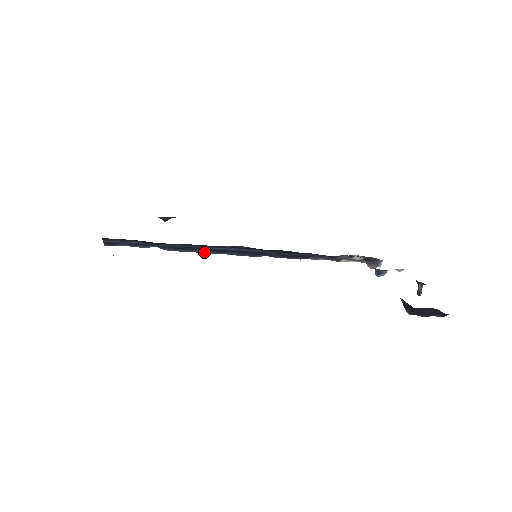
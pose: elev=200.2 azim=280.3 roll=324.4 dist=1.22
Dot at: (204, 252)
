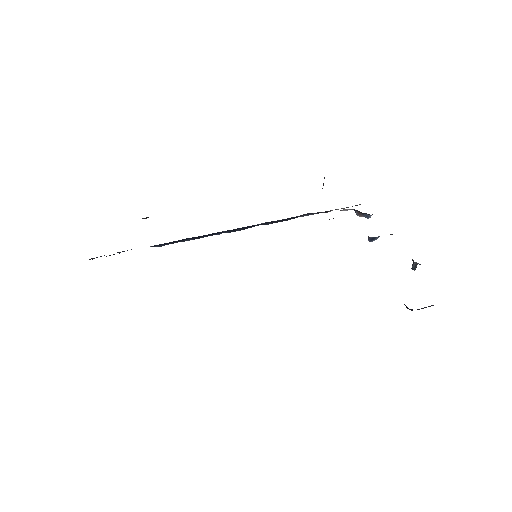
Dot at: (194, 239)
